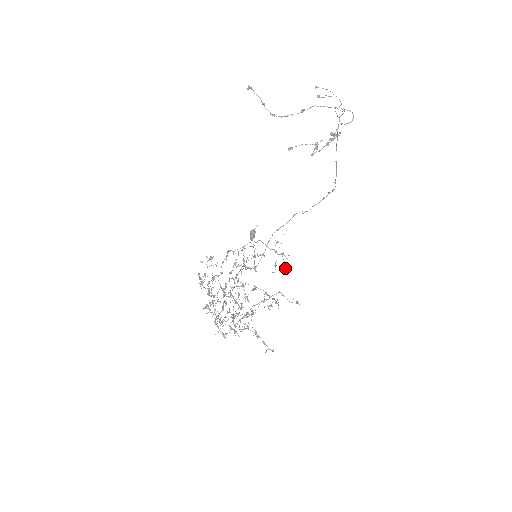
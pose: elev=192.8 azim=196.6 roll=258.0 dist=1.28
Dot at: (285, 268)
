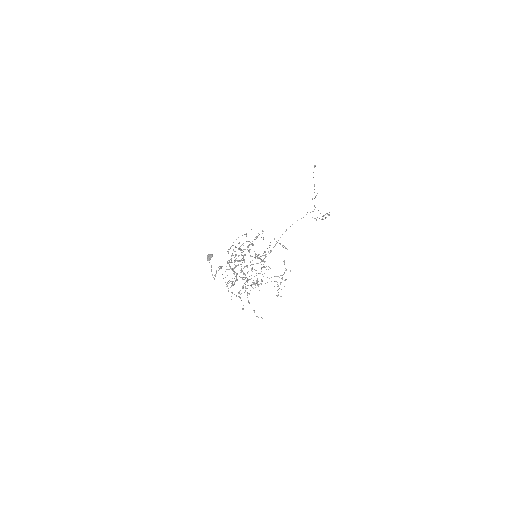
Dot at: (263, 276)
